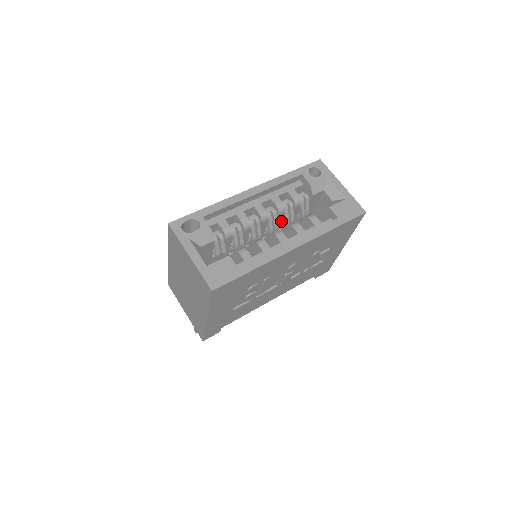
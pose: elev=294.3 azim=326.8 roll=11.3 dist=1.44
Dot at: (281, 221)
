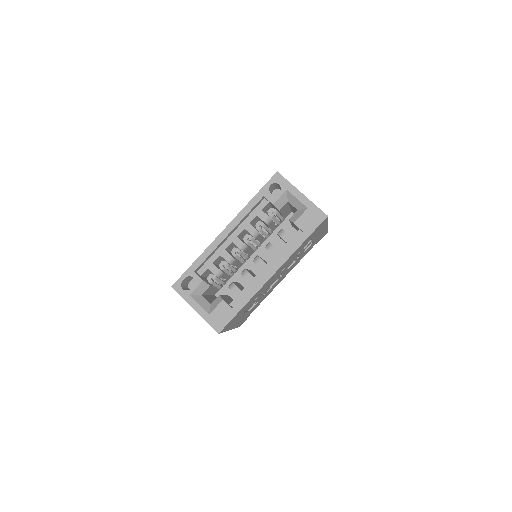
Dot at: occluded
